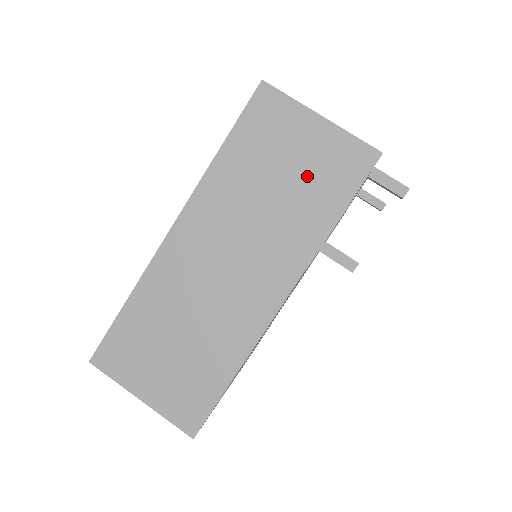
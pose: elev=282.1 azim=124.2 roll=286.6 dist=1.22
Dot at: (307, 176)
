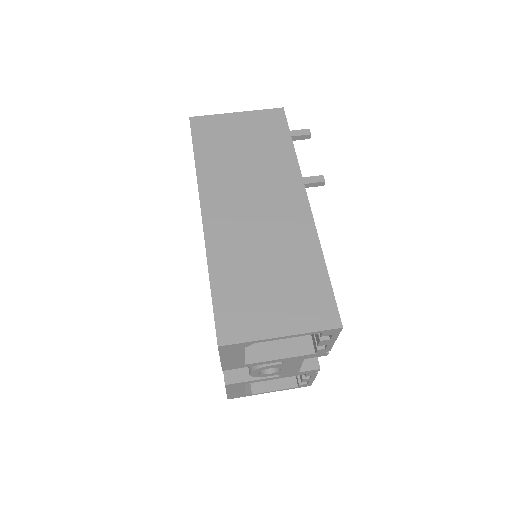
Dot at: (257, 139)
